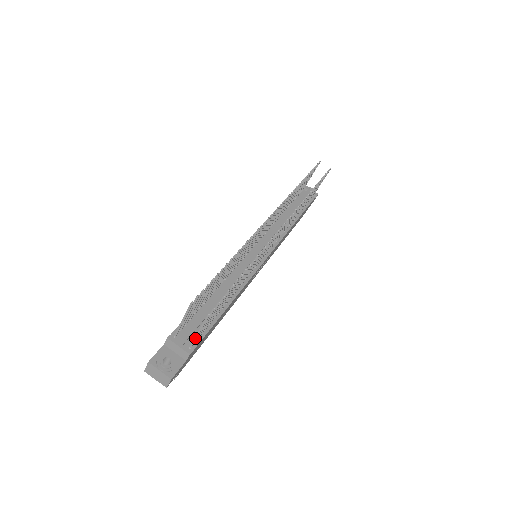
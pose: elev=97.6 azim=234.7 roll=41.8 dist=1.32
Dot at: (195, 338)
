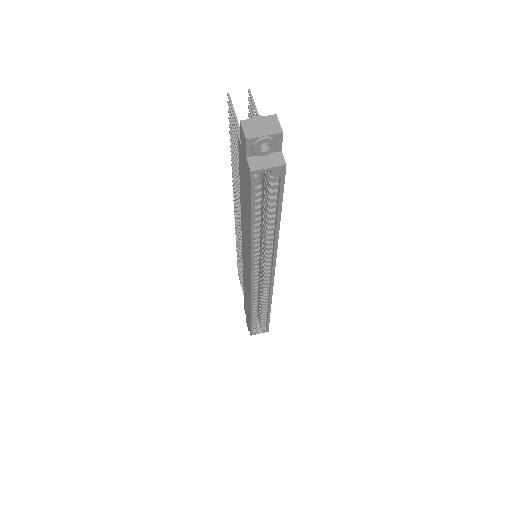
Dot at: occluded
